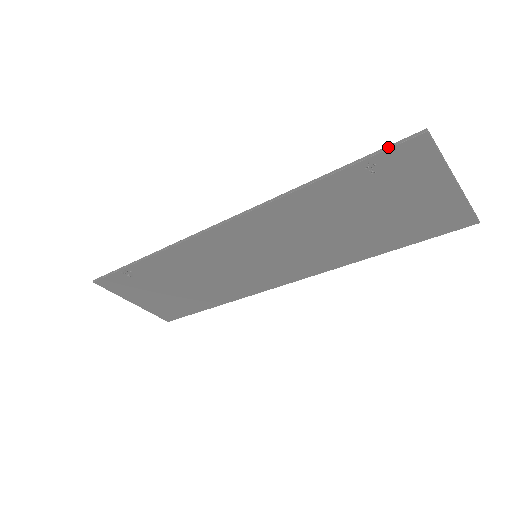
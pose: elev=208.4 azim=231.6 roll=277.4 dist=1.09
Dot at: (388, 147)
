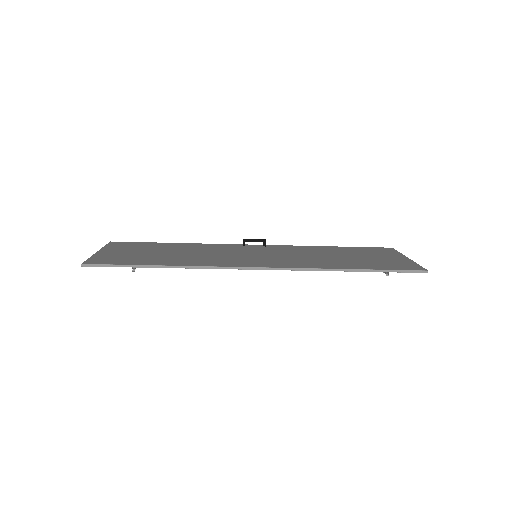
Dot at: (404, 272)
